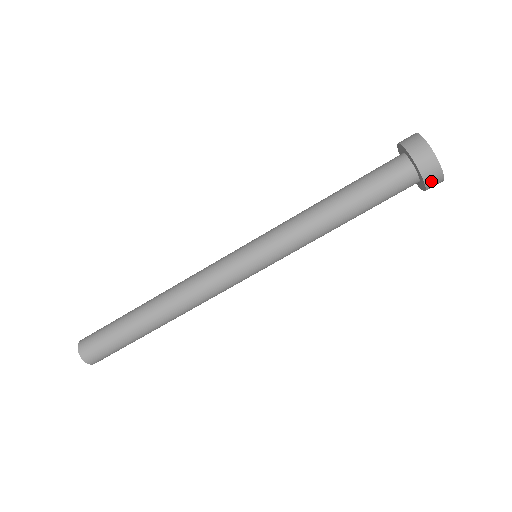
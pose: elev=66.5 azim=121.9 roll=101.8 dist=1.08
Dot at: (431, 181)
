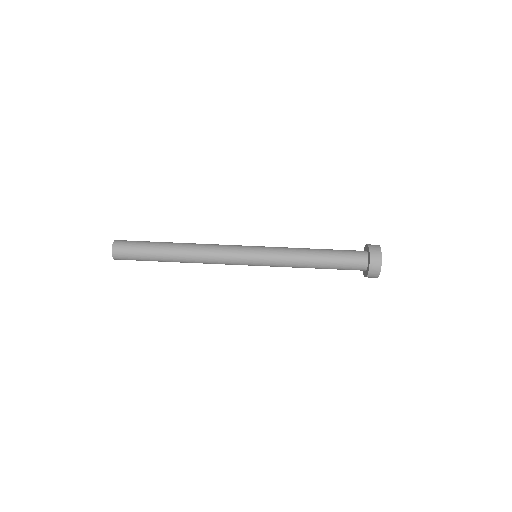
Dot at: (373, 271)
